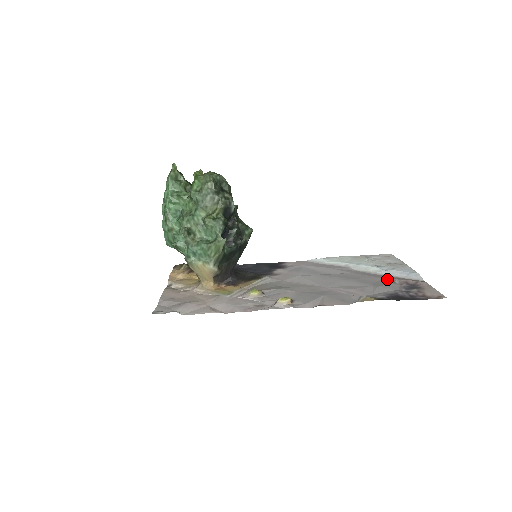
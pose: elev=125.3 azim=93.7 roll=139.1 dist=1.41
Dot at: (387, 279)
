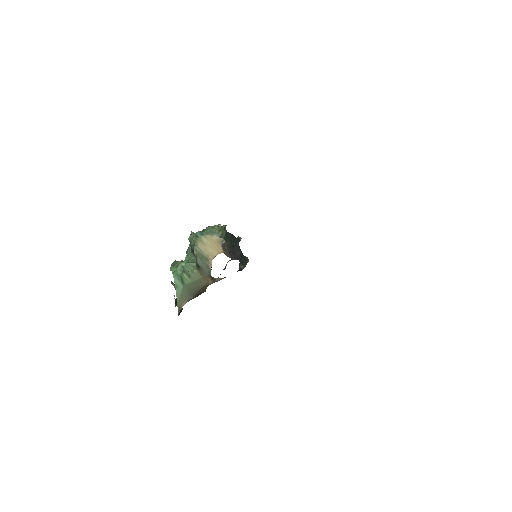
Dot at: occluded
